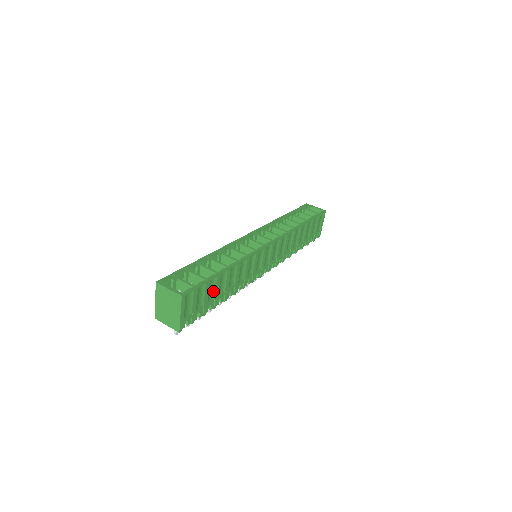
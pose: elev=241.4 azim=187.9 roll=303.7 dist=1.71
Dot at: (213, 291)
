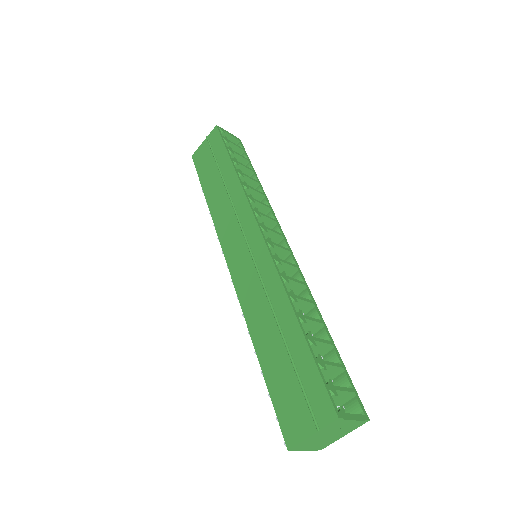
Dot at: occluded
